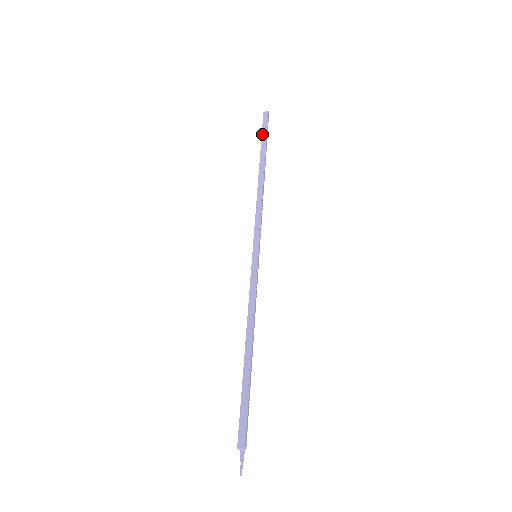
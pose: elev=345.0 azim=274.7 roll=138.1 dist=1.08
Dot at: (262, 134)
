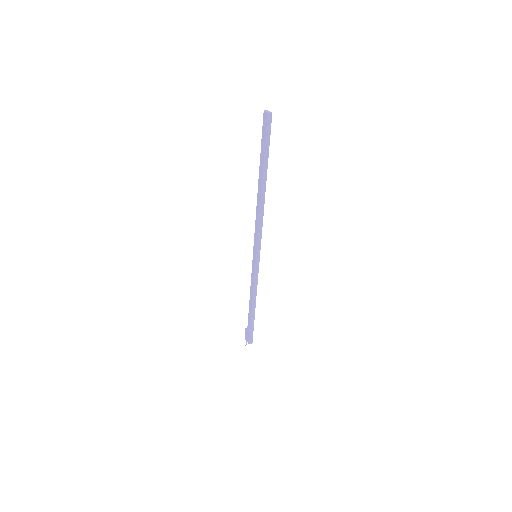
Dot at: (265, 146)
